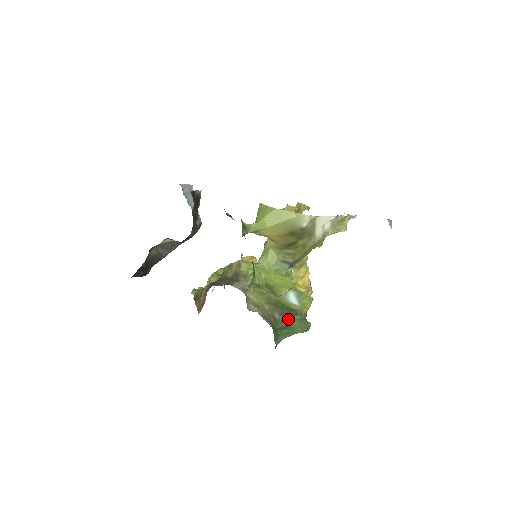
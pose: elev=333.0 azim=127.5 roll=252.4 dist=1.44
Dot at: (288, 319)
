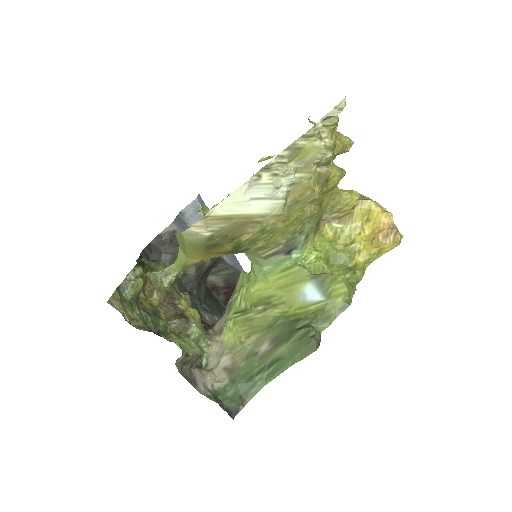
Dot at: (281, 345)
